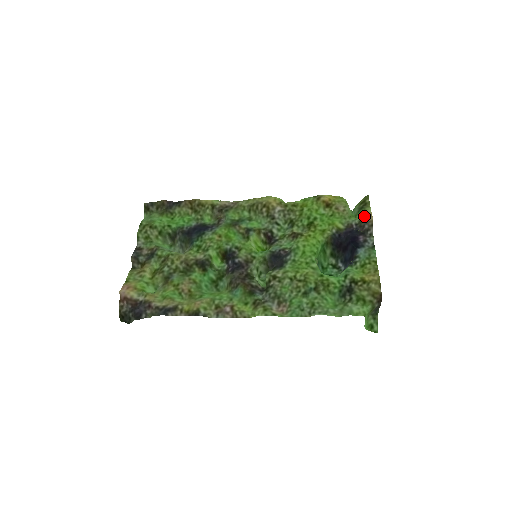
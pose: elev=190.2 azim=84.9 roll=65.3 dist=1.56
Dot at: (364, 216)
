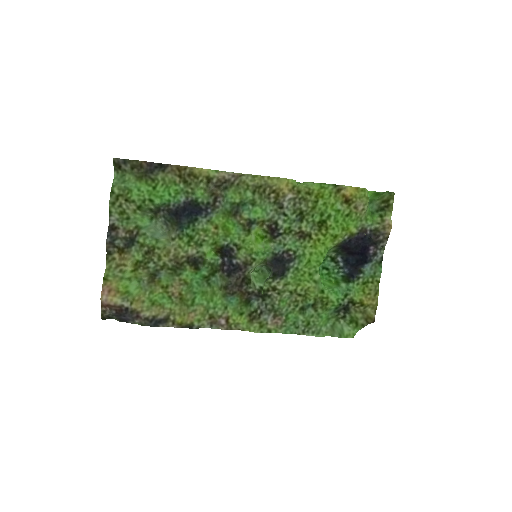
Dot at: (383, 226)
